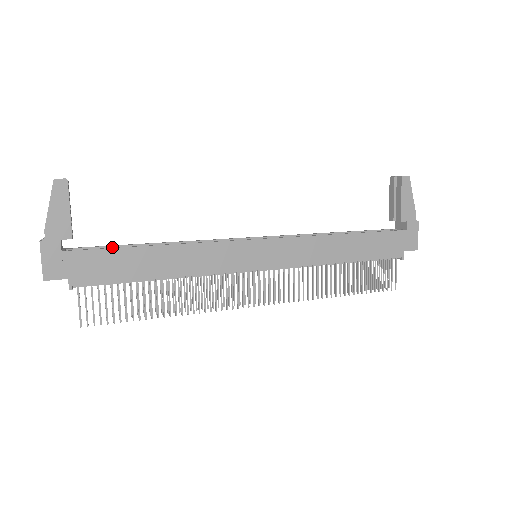
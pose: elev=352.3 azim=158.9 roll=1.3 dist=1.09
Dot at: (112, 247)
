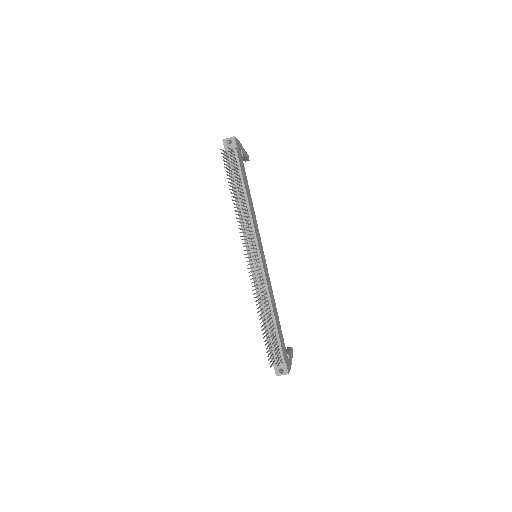
Dot at: occluded
